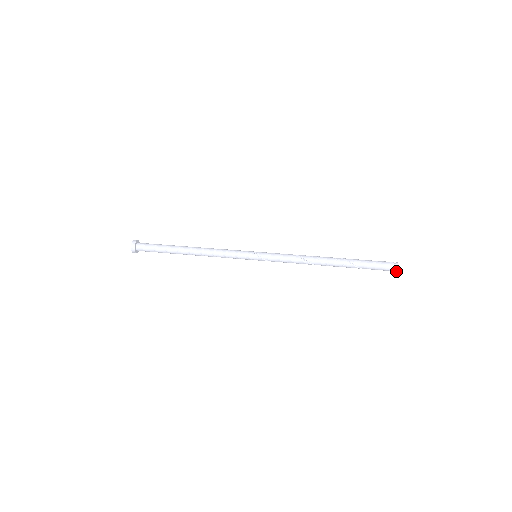
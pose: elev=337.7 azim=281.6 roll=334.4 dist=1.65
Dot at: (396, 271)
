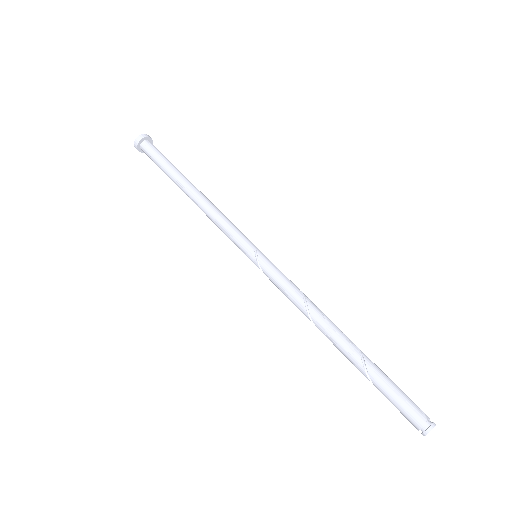
Dot at: (422, 434)
